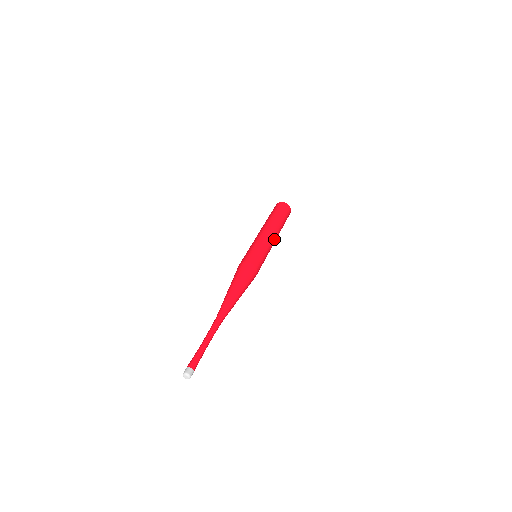
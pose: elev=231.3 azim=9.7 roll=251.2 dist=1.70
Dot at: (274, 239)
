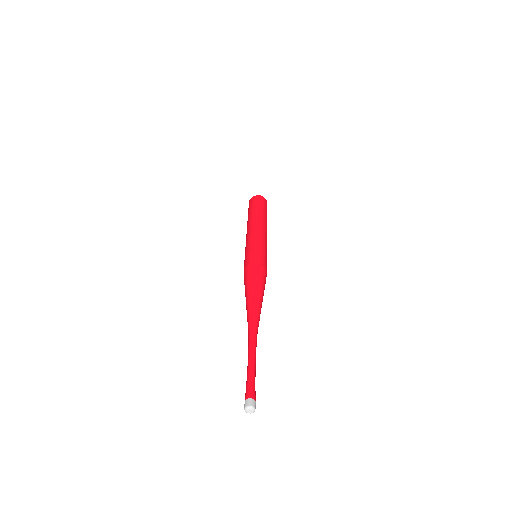
Dot at: occluded
